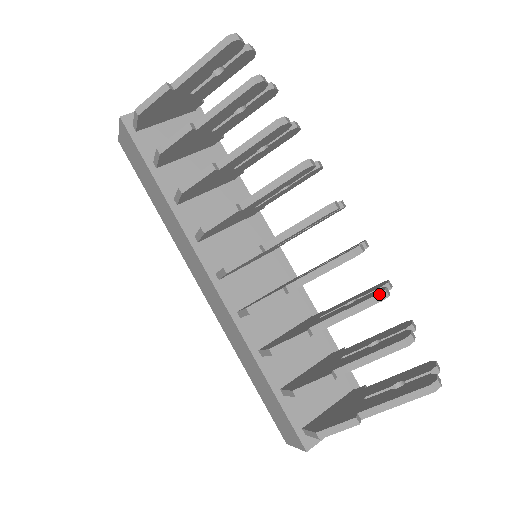
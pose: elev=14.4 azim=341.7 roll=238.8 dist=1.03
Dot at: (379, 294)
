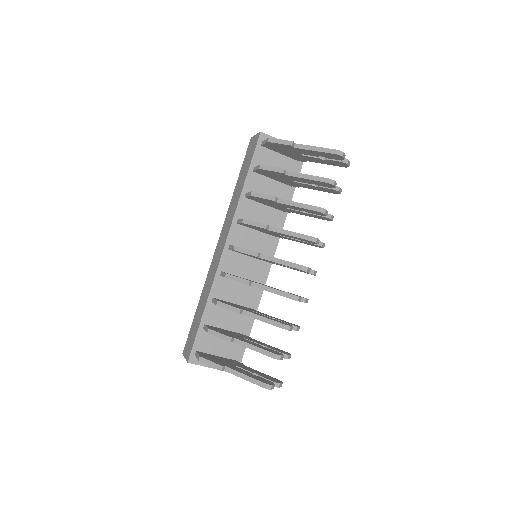
Dot at: (285, 325)
